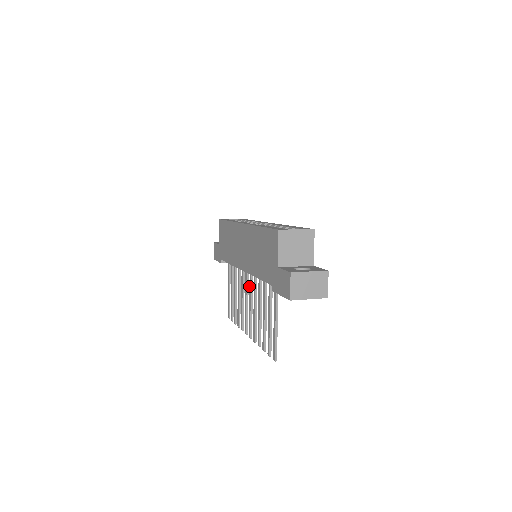
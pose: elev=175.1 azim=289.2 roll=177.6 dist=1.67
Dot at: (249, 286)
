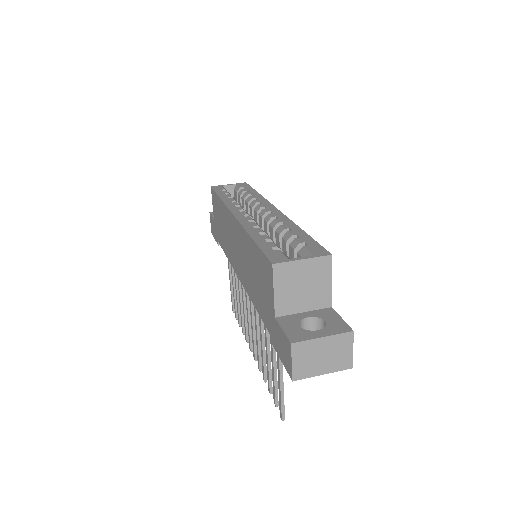
Dot at: occluded
